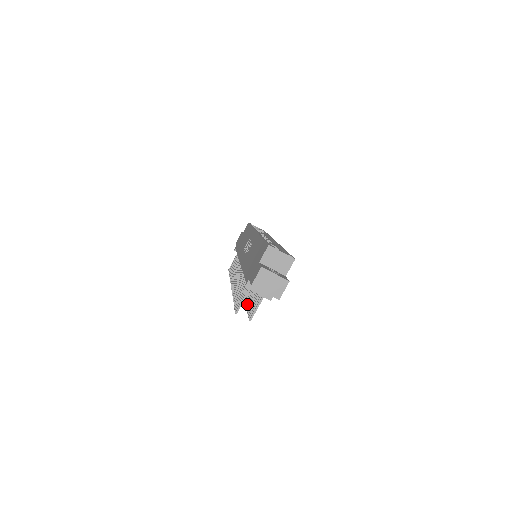
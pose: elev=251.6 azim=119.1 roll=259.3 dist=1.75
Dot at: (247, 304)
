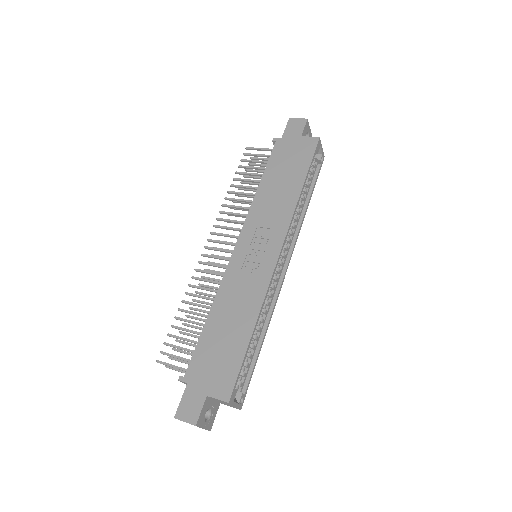
Dot at: (189, 317)
